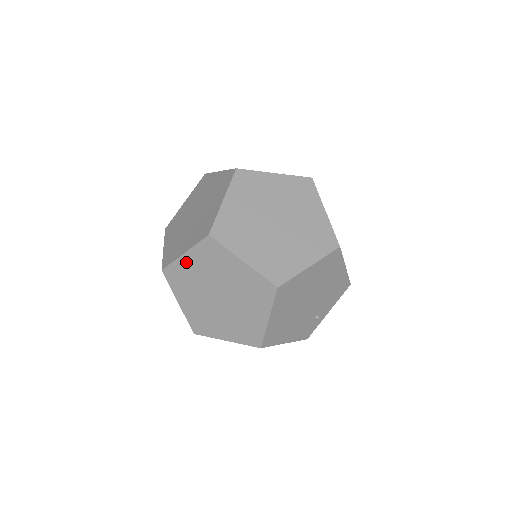
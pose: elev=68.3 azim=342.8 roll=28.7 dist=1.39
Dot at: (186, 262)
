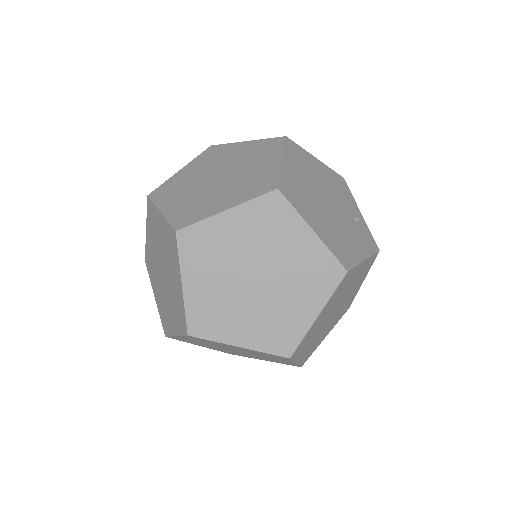
Dot at: (193, 290)
